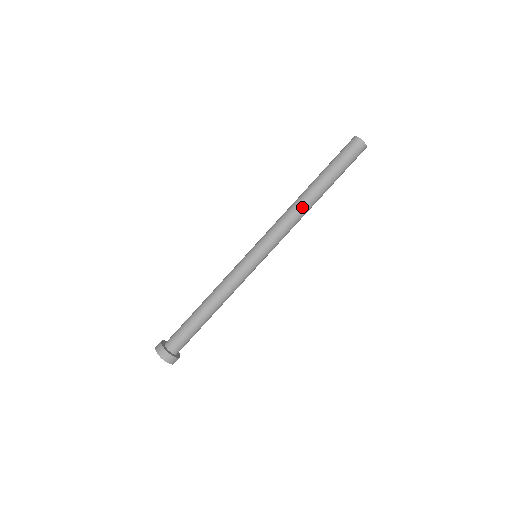
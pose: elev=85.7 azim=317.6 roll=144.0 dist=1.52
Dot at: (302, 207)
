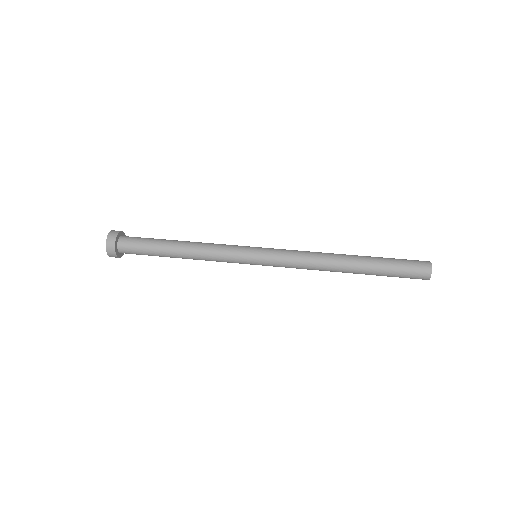
Dot at: (330, 256)
